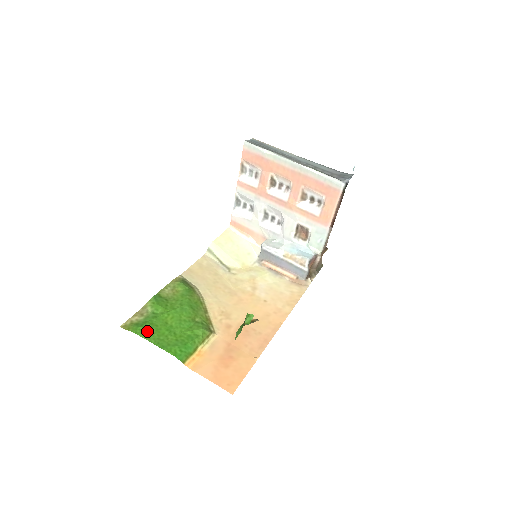
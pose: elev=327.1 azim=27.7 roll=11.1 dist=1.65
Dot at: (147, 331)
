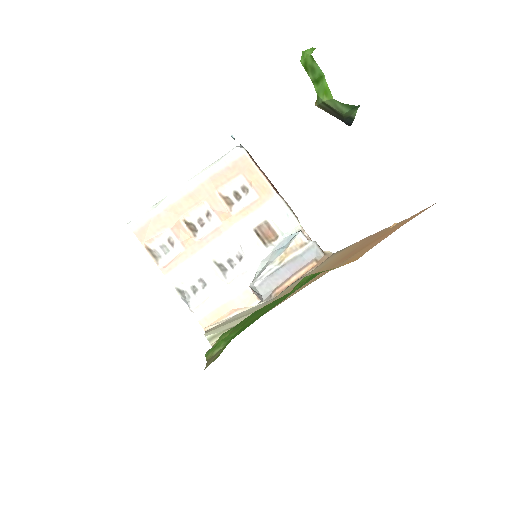
Dot at: (247, 325)
